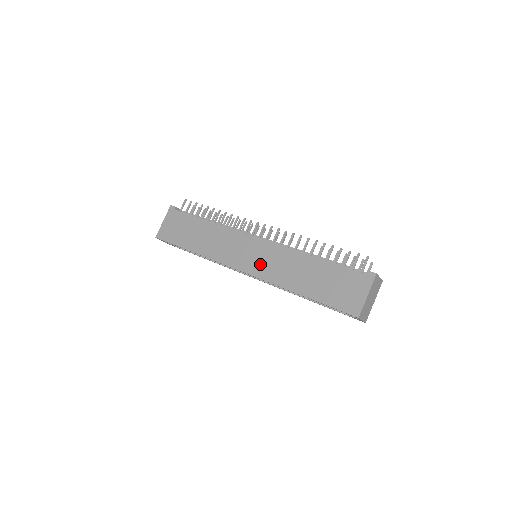
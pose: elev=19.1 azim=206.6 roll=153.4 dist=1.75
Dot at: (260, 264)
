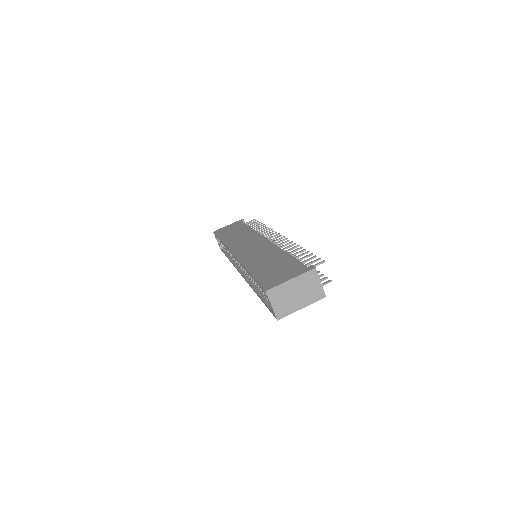
Dot at: (248, 251)
